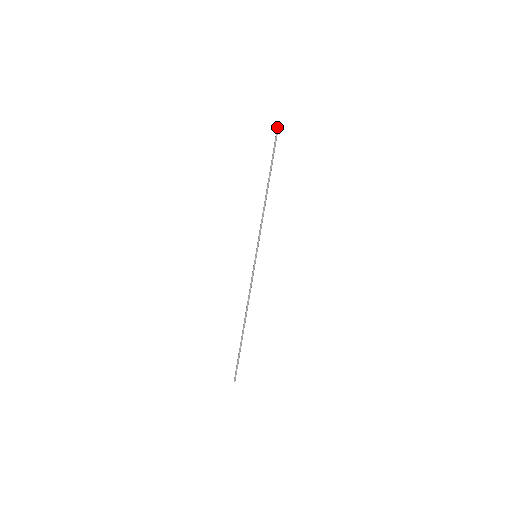
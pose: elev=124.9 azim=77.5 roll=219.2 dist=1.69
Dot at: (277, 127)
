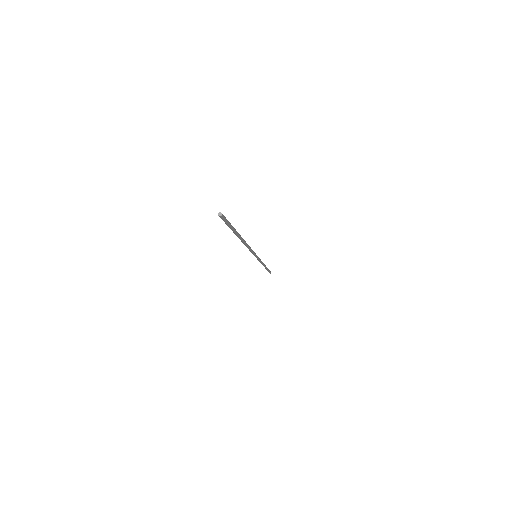
Dot at: (219, 215)
